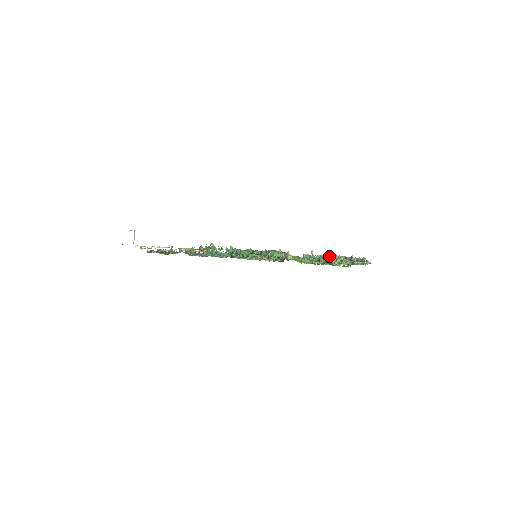
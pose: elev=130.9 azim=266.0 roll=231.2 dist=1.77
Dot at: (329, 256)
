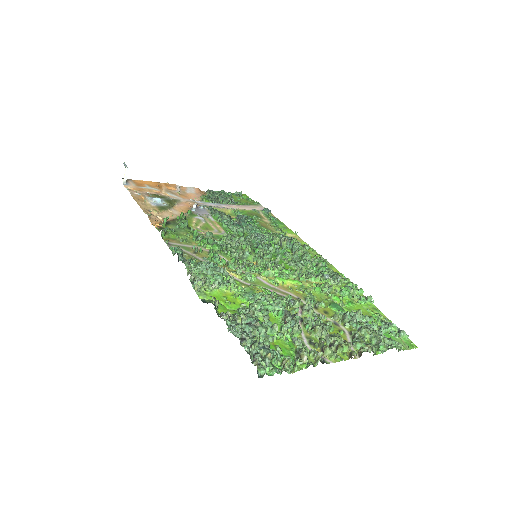
Dot at: (235, 320)
